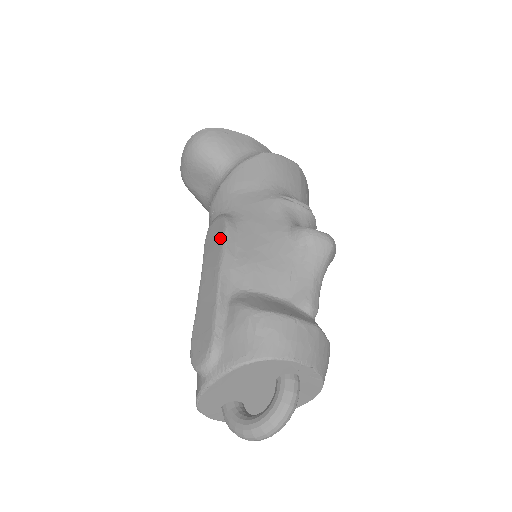
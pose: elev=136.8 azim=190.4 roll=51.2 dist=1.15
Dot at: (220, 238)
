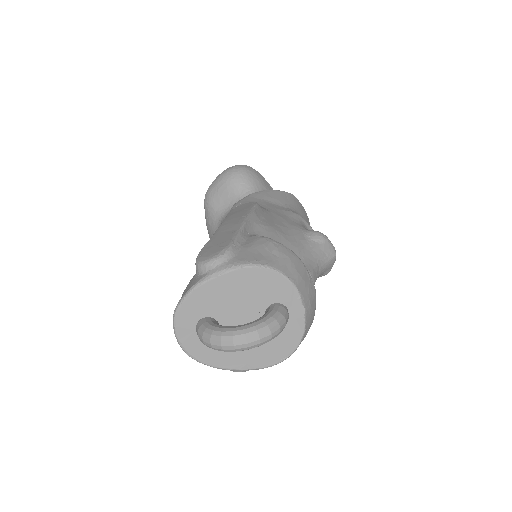
Dot at: (249, 207)
